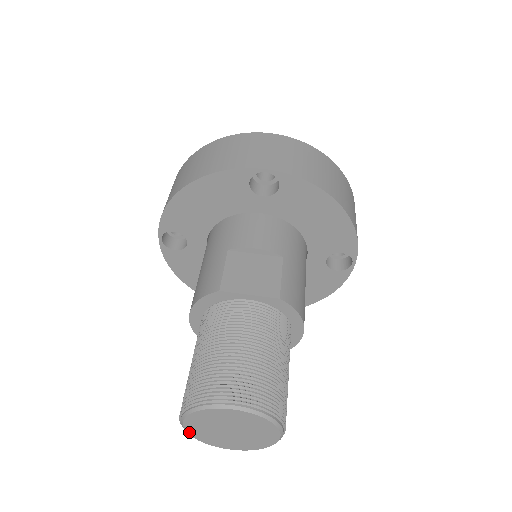
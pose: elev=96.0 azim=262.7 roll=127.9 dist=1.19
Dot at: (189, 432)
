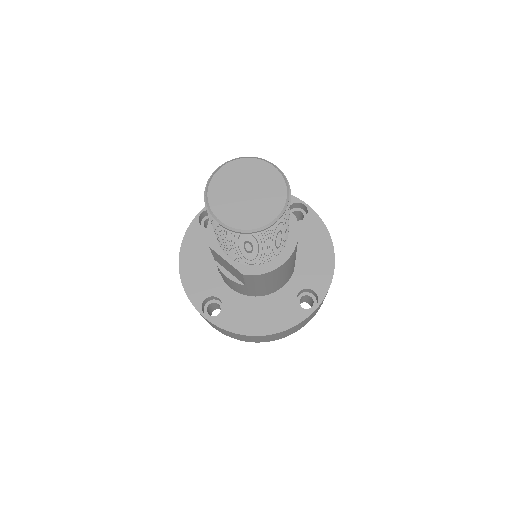
Dot at: (212, 182)
